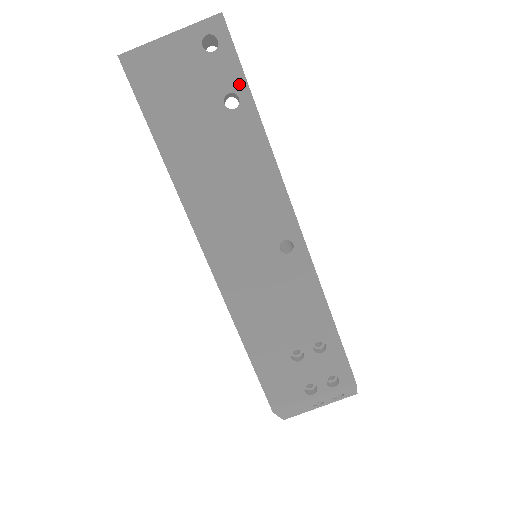
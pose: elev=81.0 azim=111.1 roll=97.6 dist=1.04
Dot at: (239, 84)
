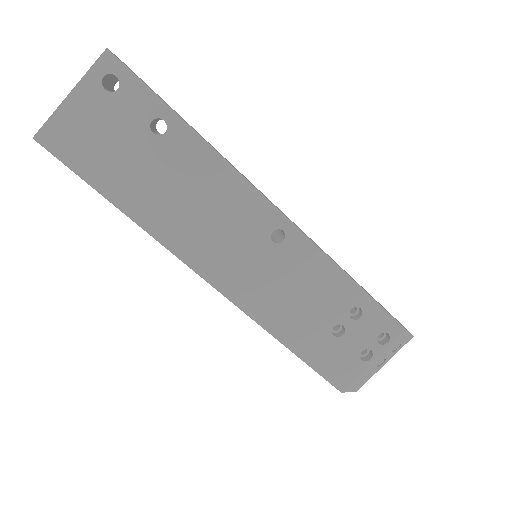
Dot at: (157, 107)
